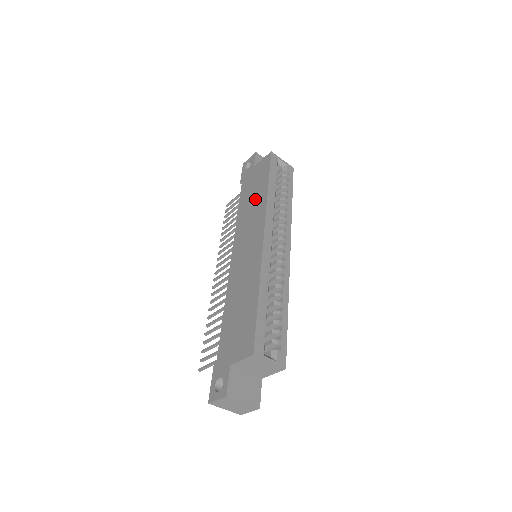
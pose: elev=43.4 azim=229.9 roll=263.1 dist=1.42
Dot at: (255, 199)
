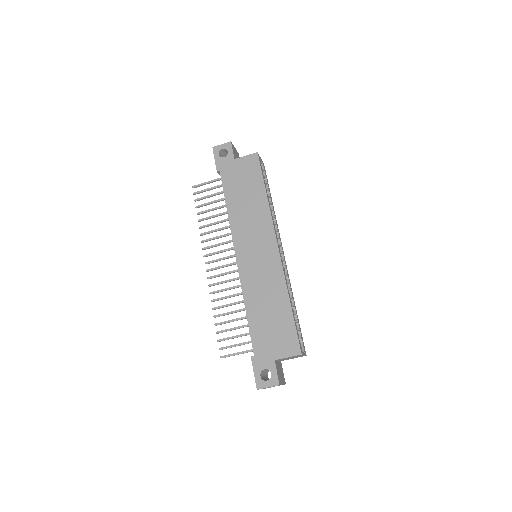
Dot at: (251, 202)
